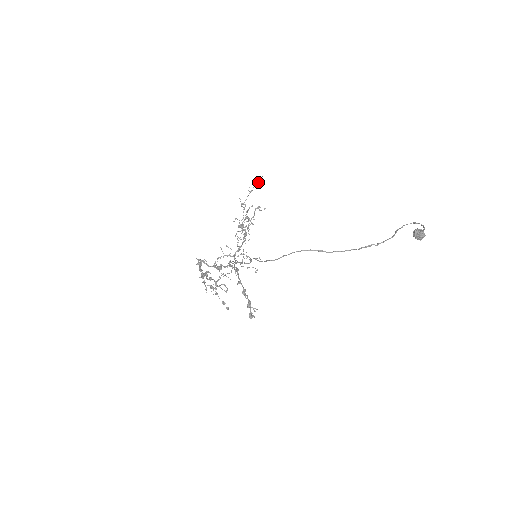
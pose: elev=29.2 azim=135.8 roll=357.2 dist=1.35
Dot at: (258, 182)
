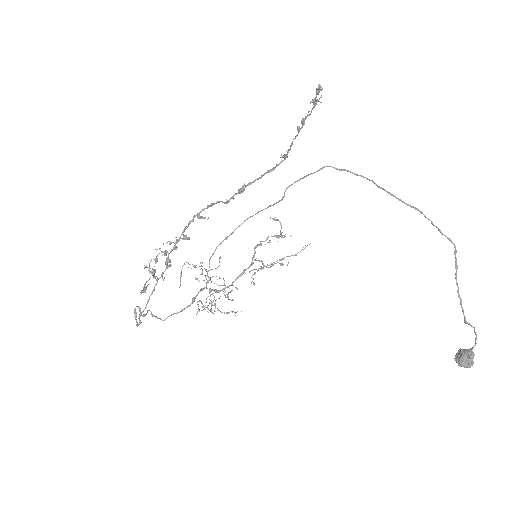
Dot at: (298, 252)
